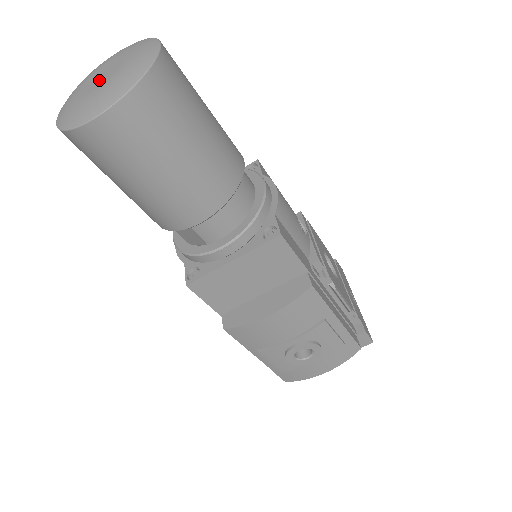
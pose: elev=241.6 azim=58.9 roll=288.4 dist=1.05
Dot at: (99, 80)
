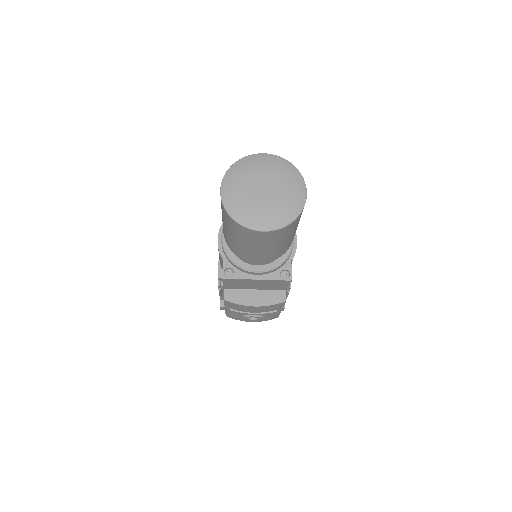
Dot at: (263, 194)
